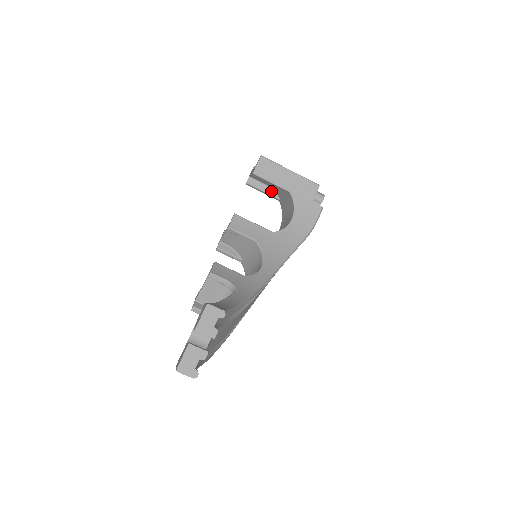
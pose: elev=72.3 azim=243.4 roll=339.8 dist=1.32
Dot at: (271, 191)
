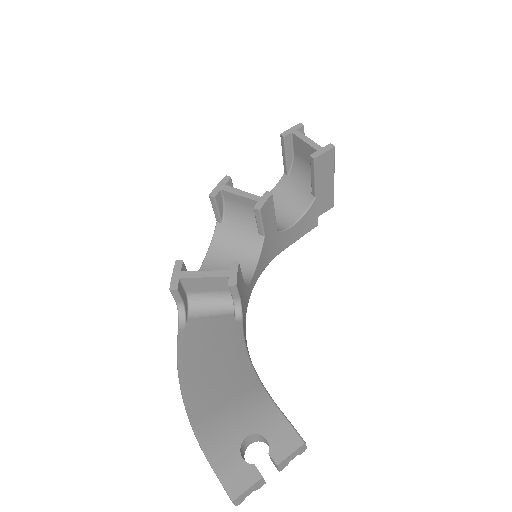
Dot at: (291, 161)
